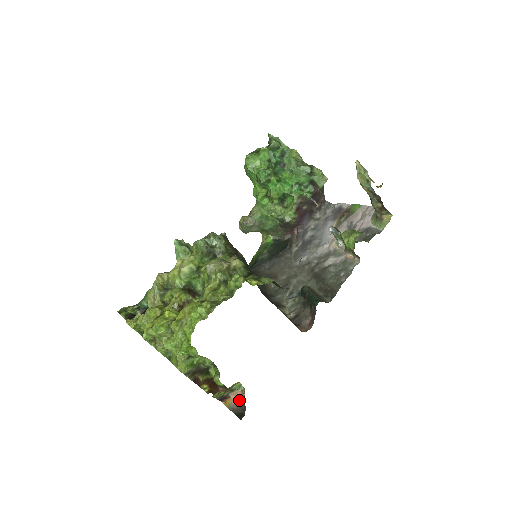
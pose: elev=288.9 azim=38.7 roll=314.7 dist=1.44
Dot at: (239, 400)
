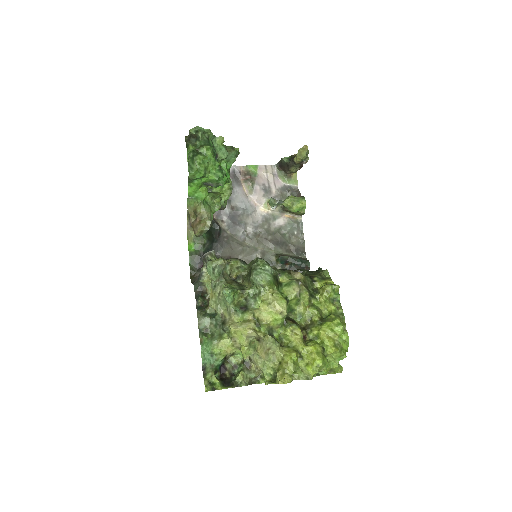
Dot at: occluded
